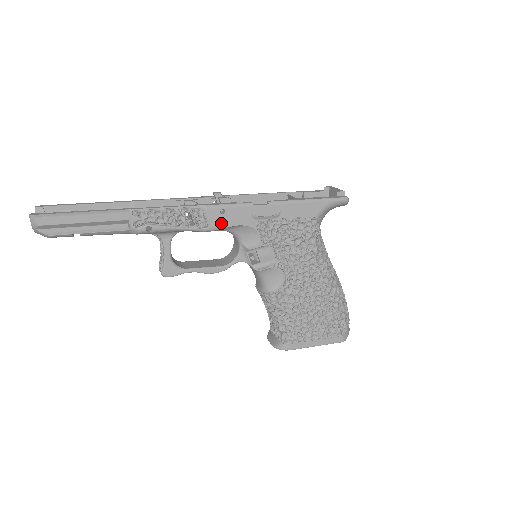
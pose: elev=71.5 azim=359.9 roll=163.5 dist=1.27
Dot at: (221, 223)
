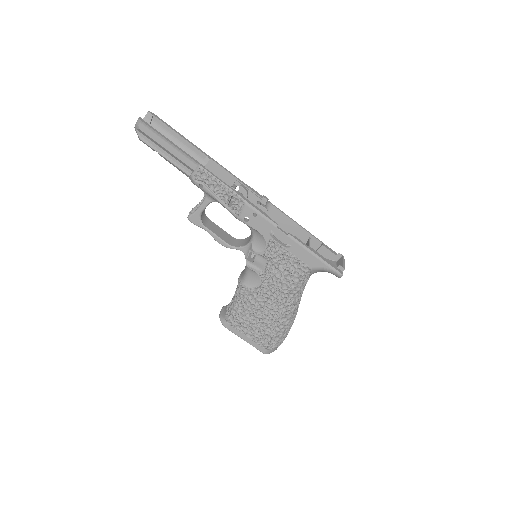
Dot at: (248, 220)
